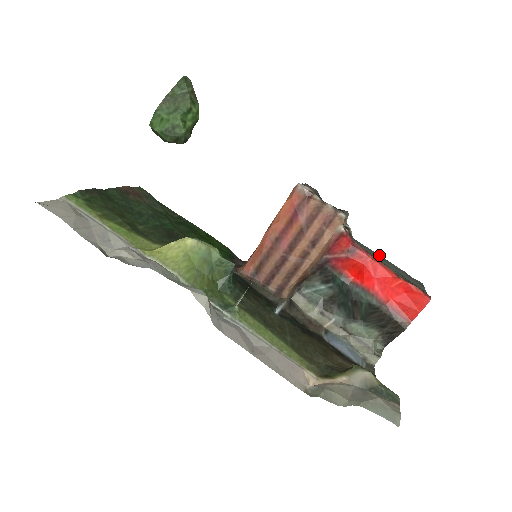
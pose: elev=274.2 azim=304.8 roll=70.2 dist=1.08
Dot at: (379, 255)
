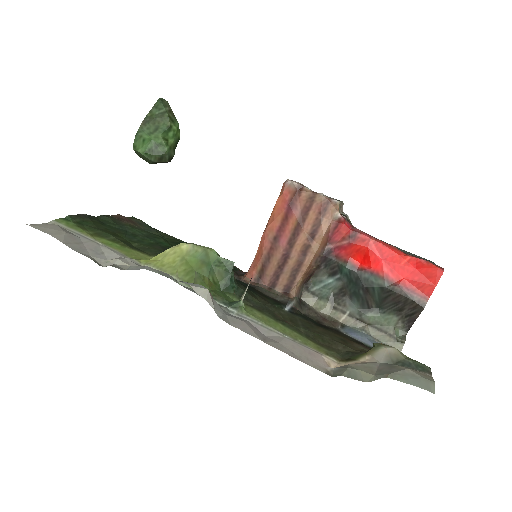
Dot at: (383, 241)
